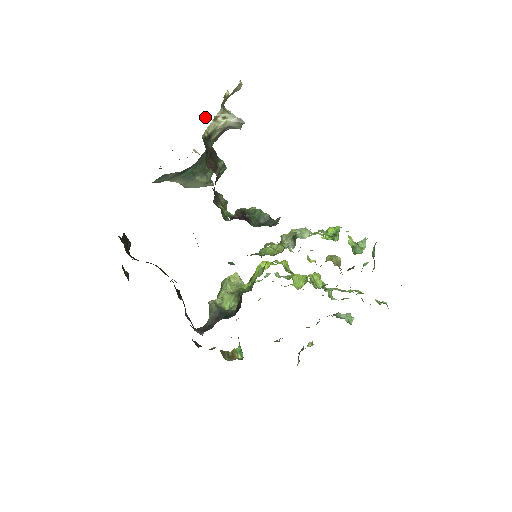
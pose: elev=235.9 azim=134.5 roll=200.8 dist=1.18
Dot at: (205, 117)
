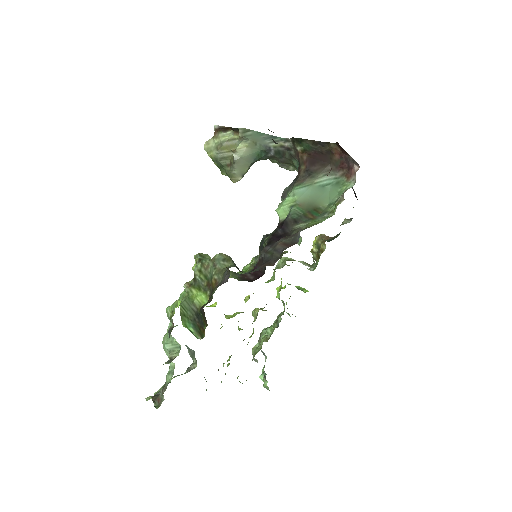
Dot at: occluded
